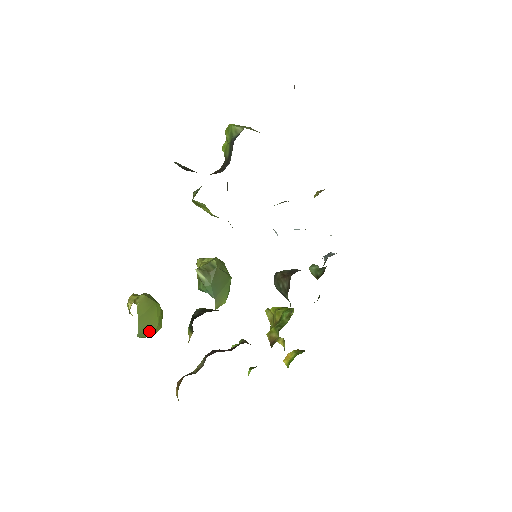
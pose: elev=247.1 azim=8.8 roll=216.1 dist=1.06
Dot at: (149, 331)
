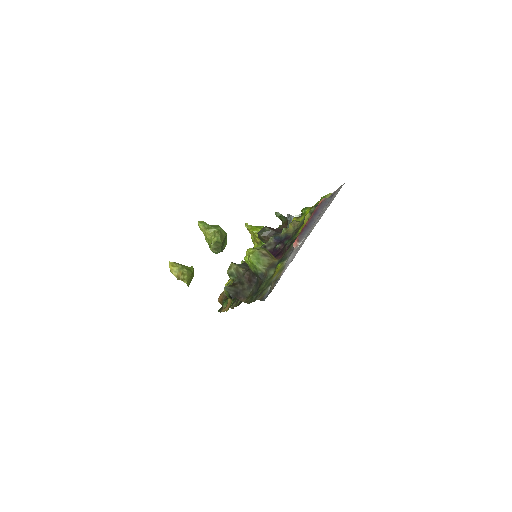
Dot at: occluded
